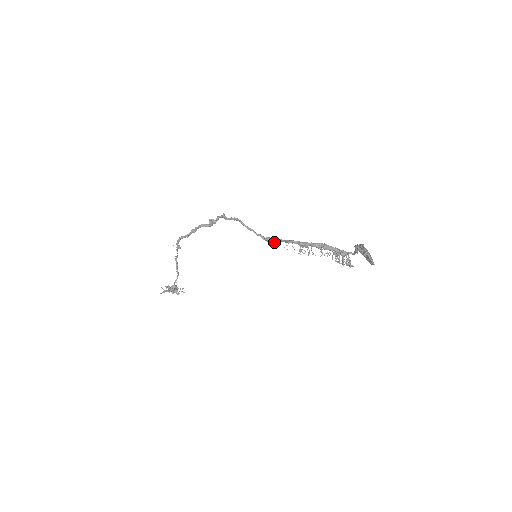
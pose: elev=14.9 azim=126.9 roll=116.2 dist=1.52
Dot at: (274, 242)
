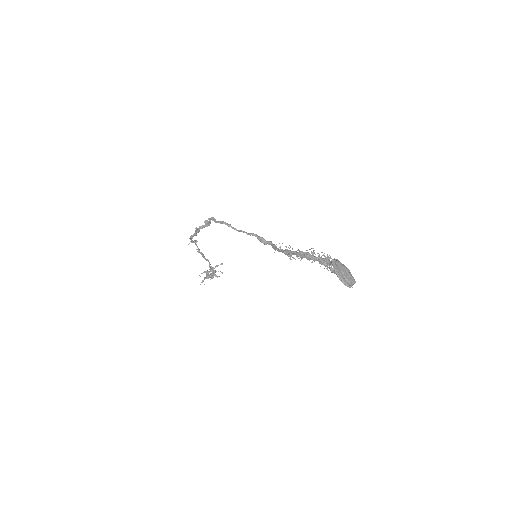
Dot at: (266, 242)
